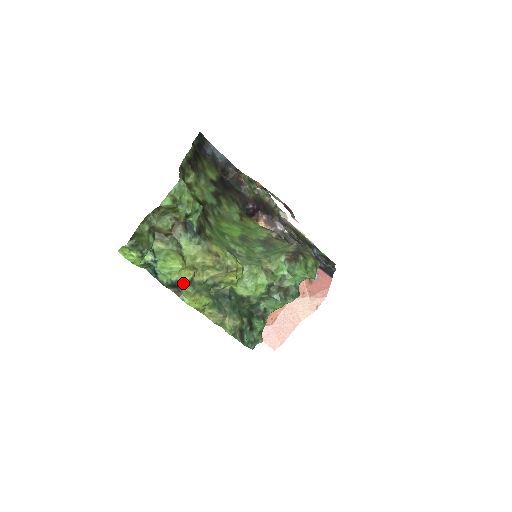
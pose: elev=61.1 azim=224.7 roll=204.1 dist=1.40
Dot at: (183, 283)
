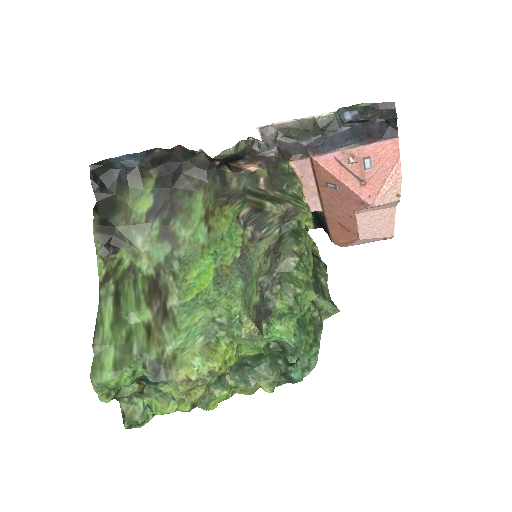
Dot at: (190, 410)
